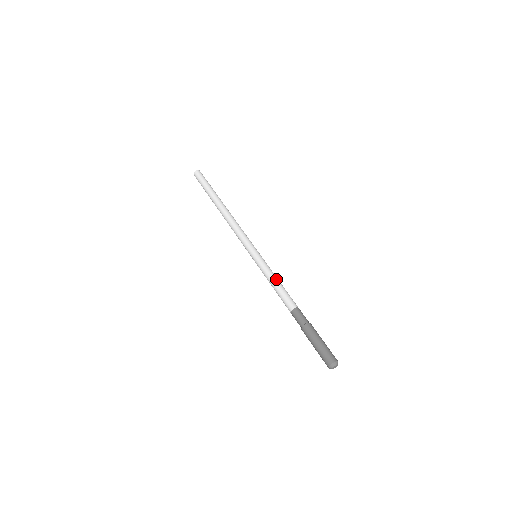
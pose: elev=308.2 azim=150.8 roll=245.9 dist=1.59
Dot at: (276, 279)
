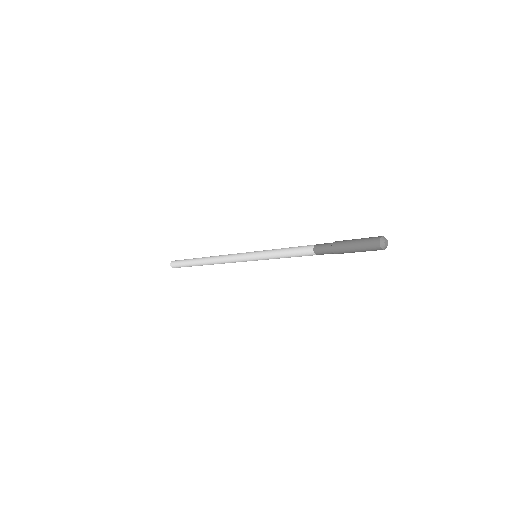
Dot at: (284, 248)
